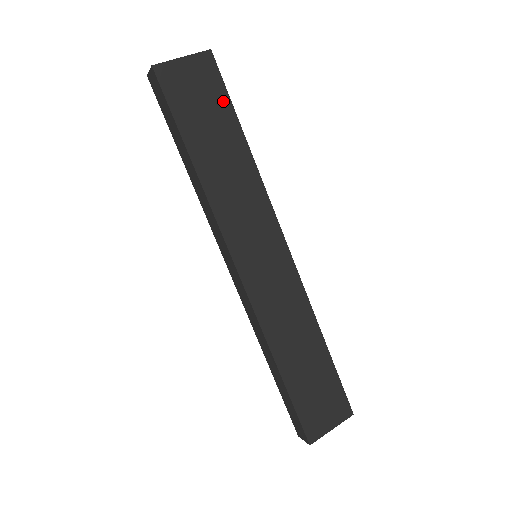
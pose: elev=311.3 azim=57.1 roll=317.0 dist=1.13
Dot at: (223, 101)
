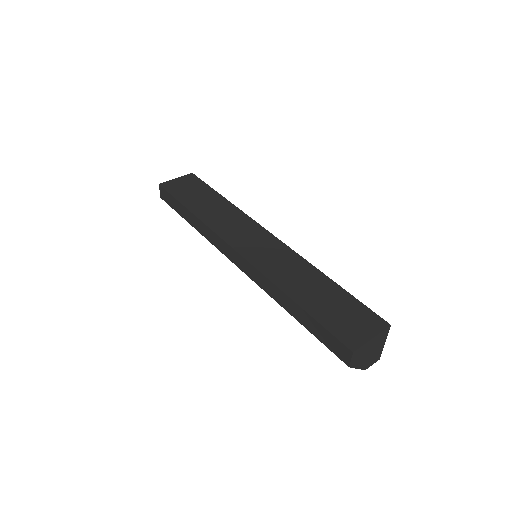
Dot at: (204, 187)
